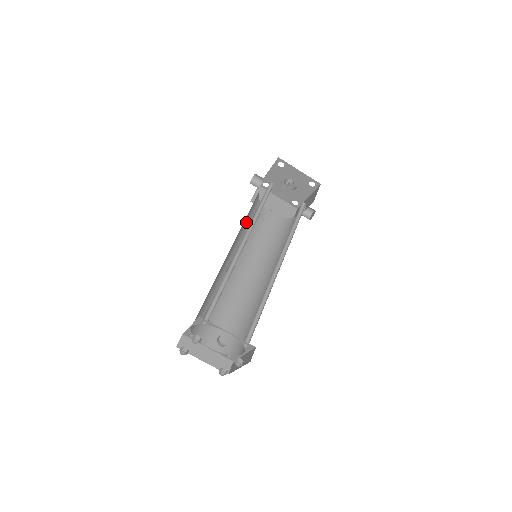
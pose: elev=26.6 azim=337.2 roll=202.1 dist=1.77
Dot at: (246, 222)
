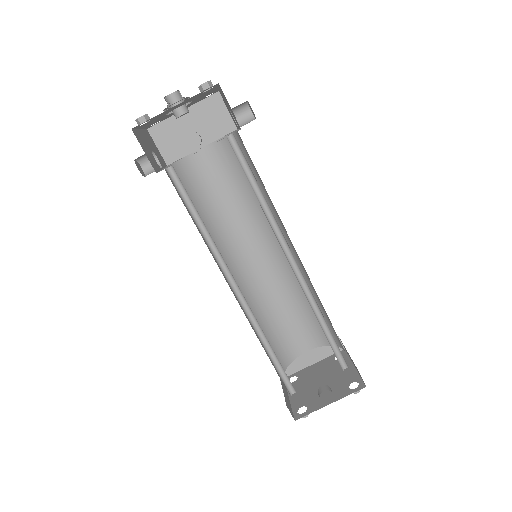
Dot at: occluded
